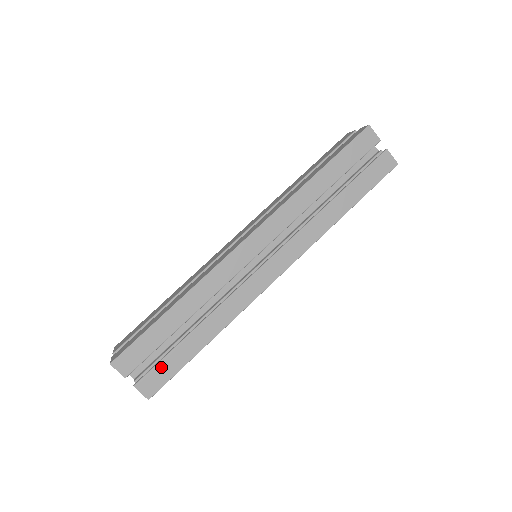
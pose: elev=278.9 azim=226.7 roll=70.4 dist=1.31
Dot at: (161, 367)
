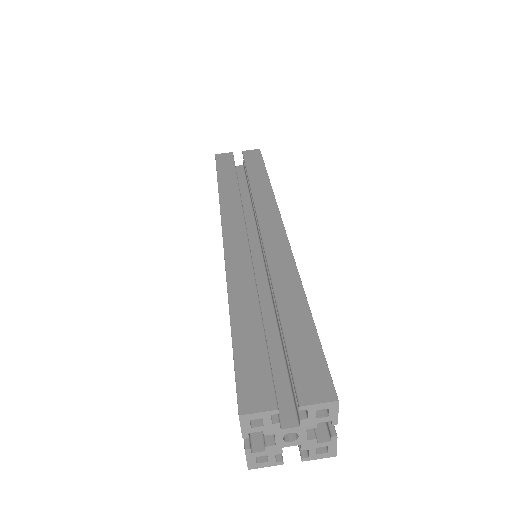
Dot at: (298, 360)
